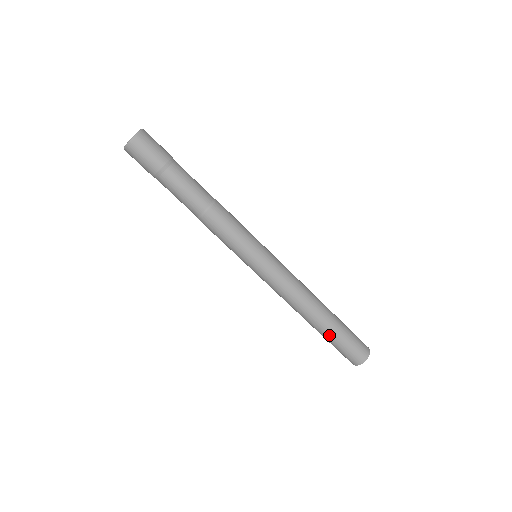
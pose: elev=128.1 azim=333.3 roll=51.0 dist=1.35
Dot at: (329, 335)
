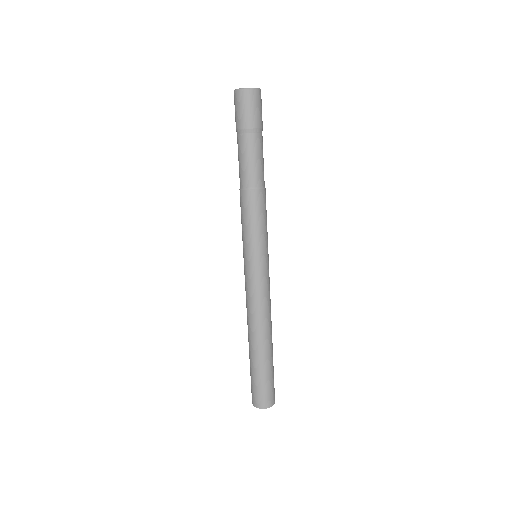
Dot at: (254, 364)
